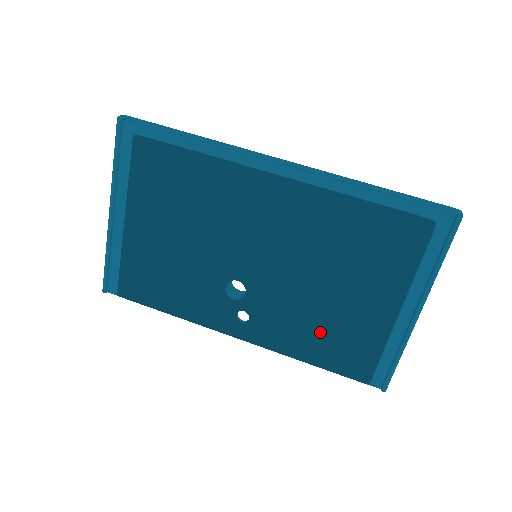
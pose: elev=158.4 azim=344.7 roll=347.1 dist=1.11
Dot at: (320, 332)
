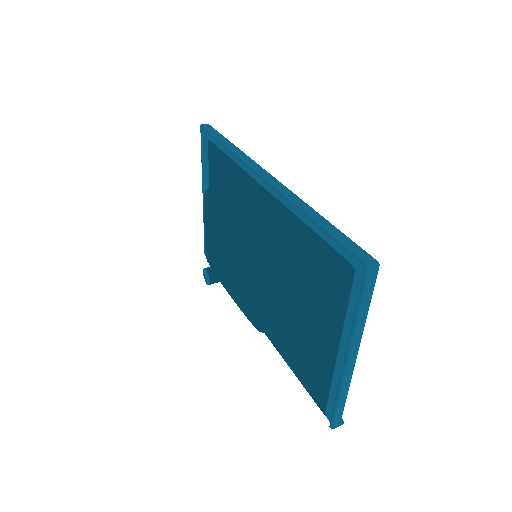
Dot at: (301, 344)
